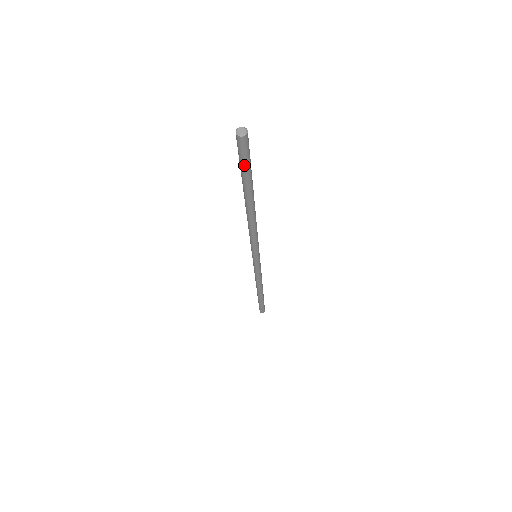
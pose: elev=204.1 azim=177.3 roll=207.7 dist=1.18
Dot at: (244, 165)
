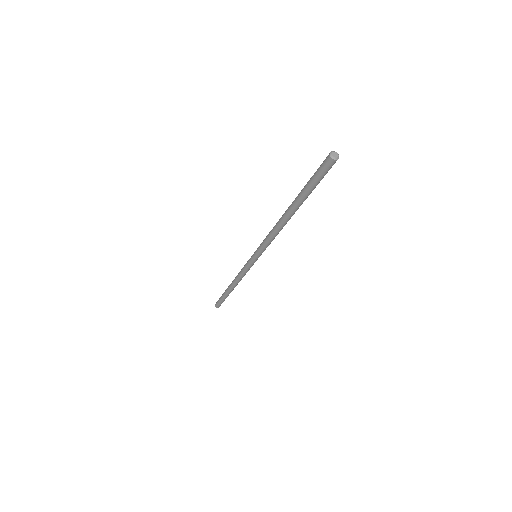
Dot at: (318, 182)
